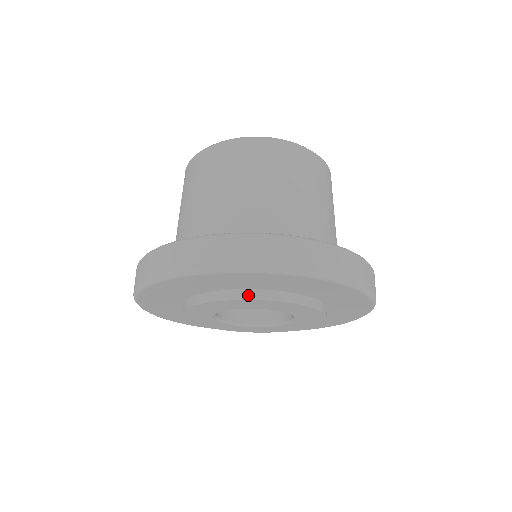
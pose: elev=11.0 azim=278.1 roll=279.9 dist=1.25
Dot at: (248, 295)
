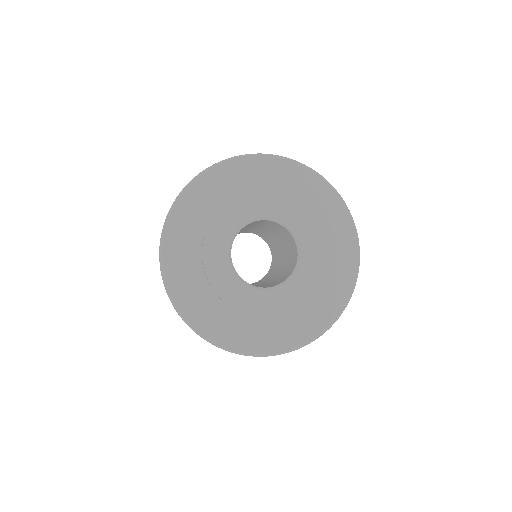
Dot at: (272, 193)
